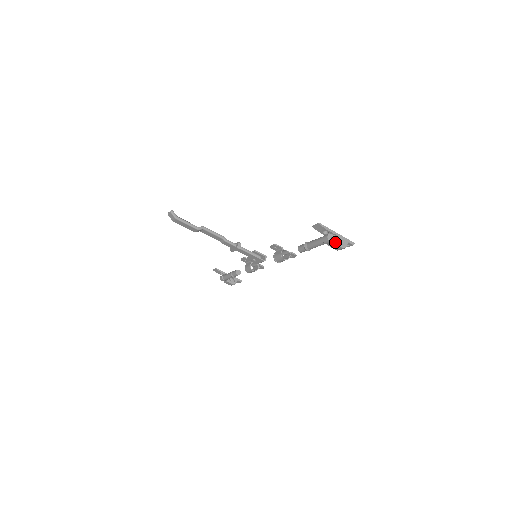
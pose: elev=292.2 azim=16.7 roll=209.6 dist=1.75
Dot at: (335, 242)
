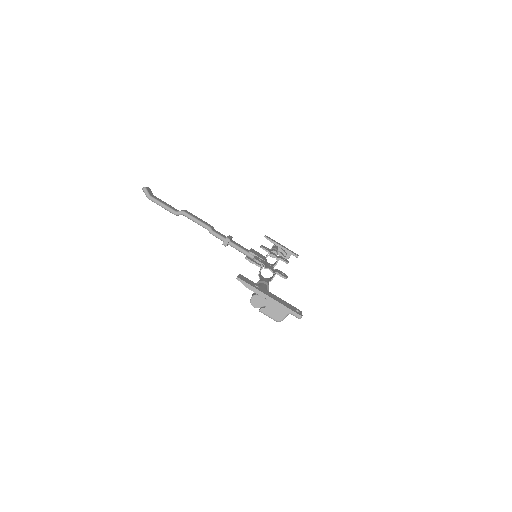
Dot at: (261, 310)
